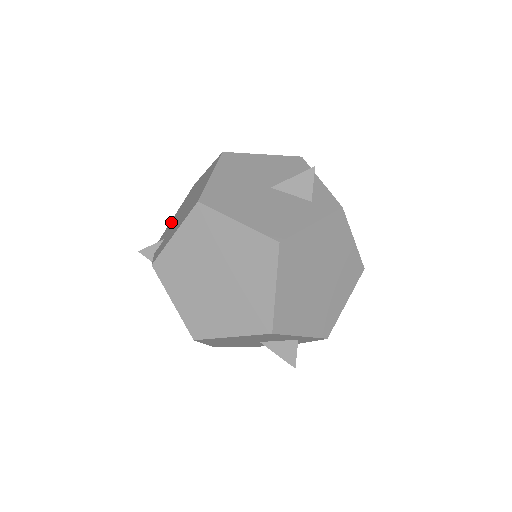
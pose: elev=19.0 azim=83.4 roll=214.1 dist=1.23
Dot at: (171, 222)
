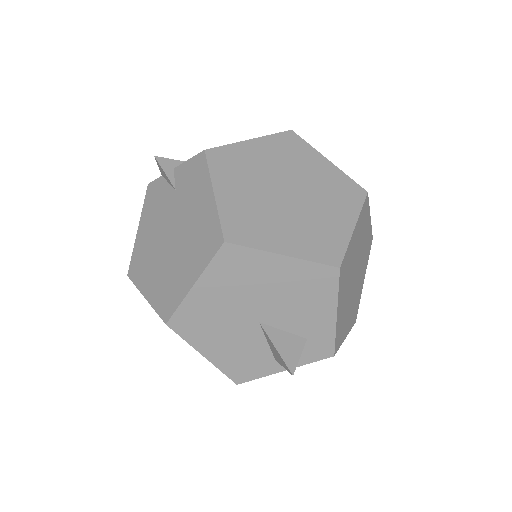
Dot at: occluded
